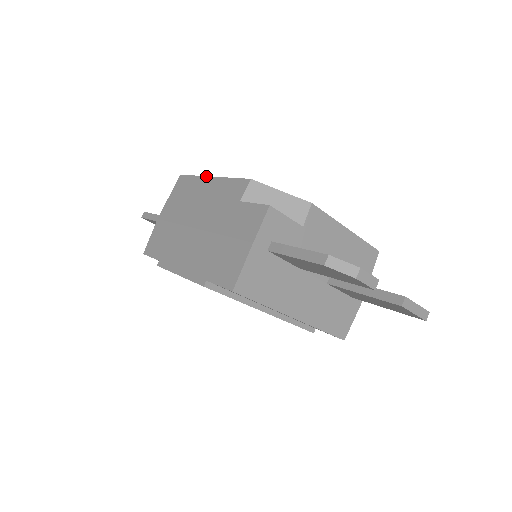
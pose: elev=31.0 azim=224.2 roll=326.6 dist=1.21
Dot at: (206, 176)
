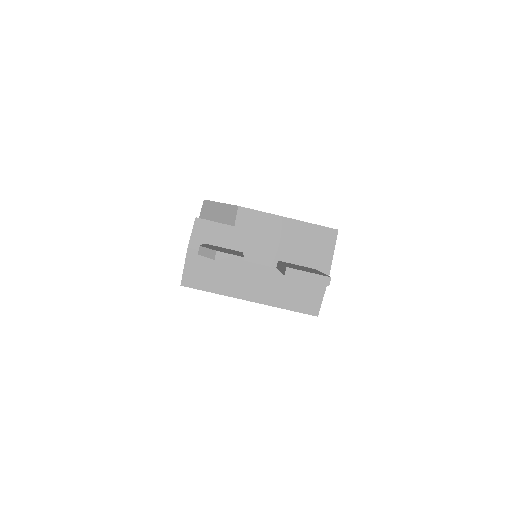
Dot at: occluded
